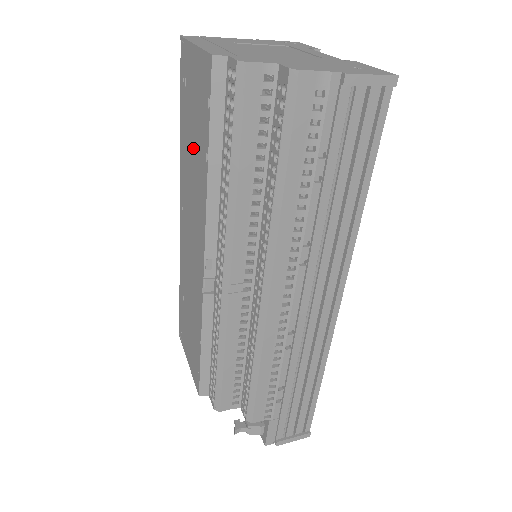
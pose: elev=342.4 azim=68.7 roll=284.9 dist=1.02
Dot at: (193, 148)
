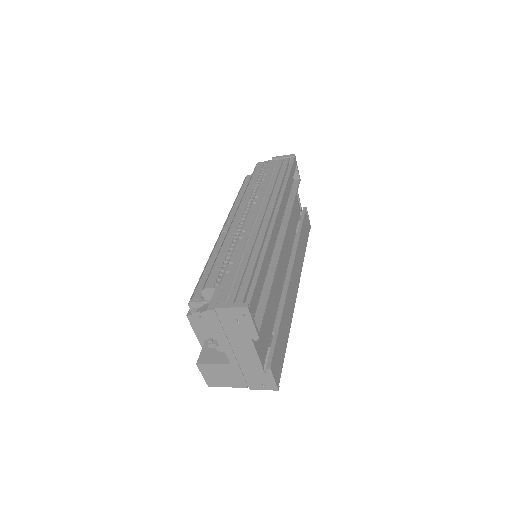
Dot at: occluded
